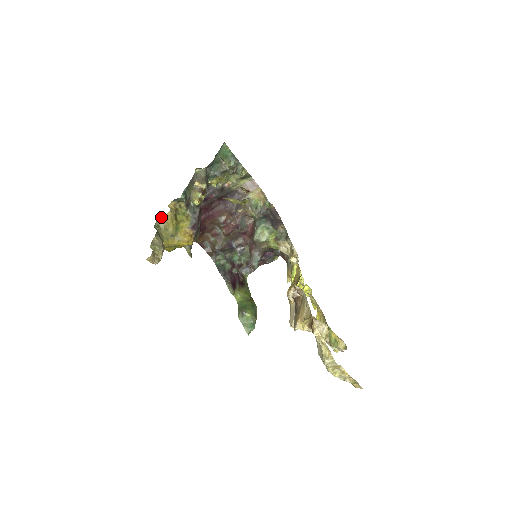
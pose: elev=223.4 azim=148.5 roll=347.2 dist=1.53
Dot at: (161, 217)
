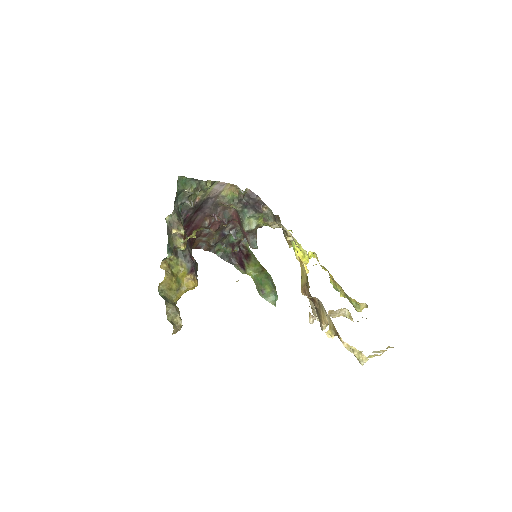
Dot at: occluded
